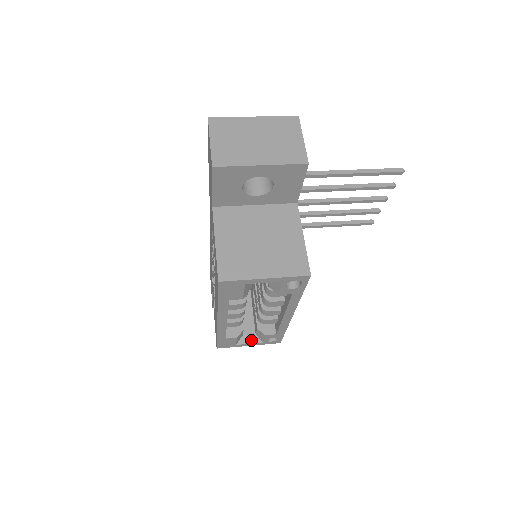
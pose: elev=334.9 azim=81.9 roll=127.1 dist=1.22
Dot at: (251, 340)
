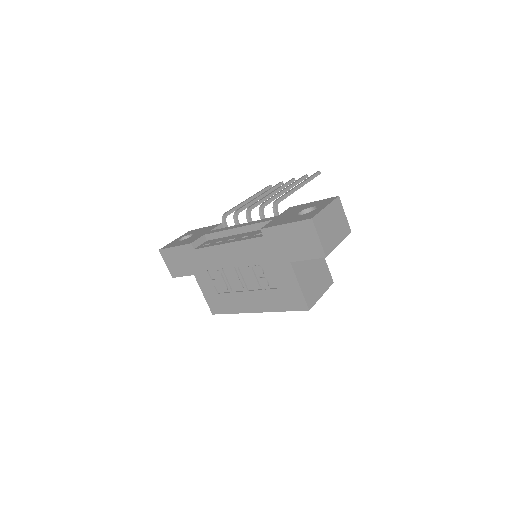
Dot at: occluded
